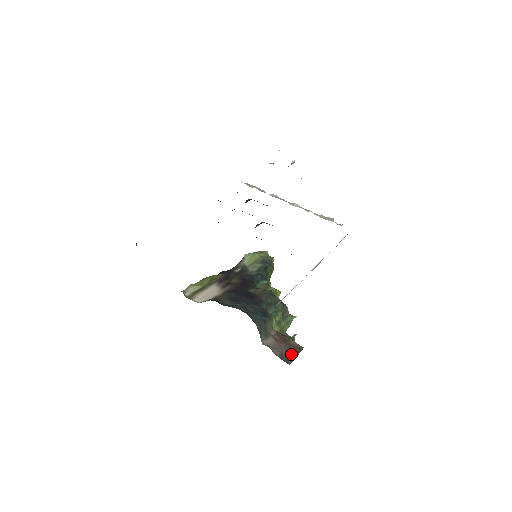
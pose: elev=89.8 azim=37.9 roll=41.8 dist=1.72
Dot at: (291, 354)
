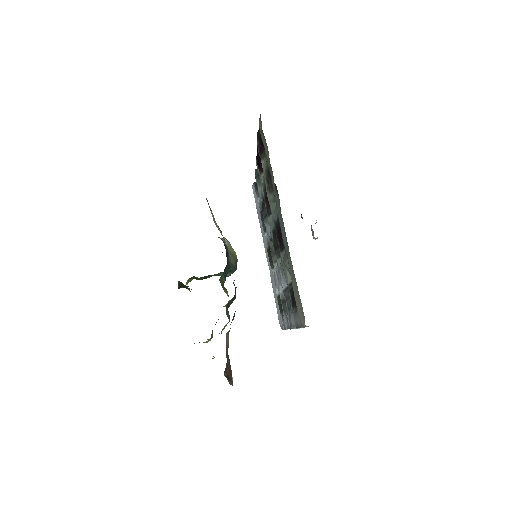
Dot at: (228, 375)
